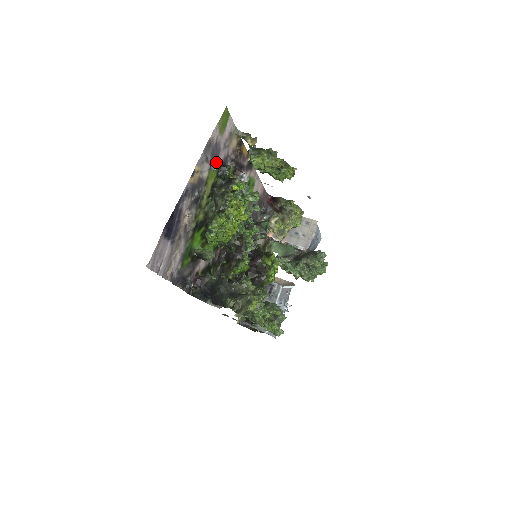
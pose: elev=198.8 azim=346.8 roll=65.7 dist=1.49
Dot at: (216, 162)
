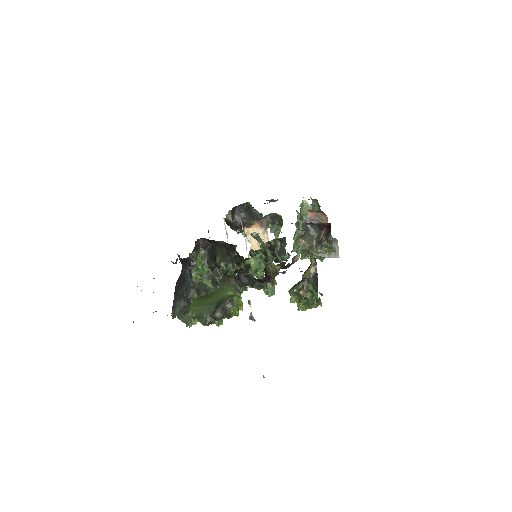
Dot at: occluded
